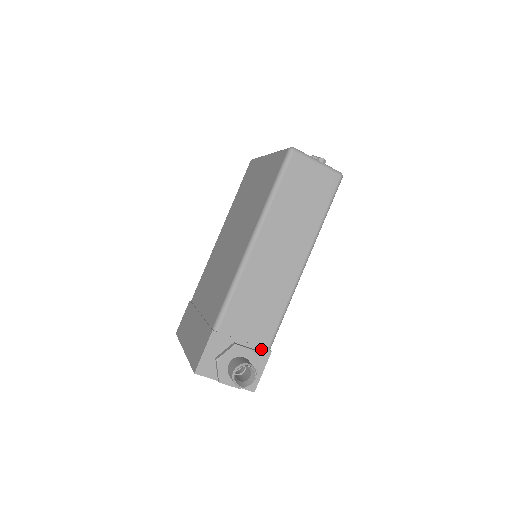
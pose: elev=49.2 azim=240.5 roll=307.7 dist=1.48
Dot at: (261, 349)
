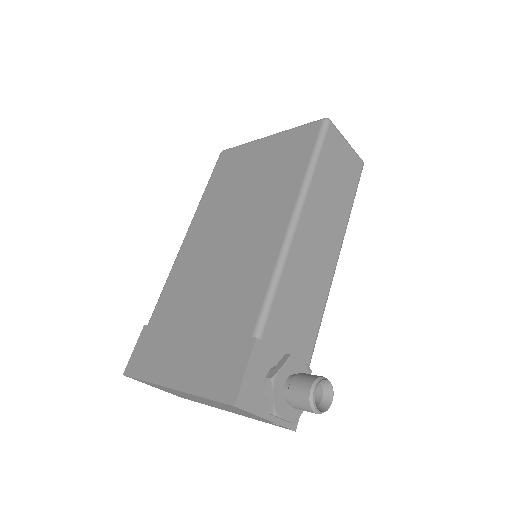
Dot at: occluded
